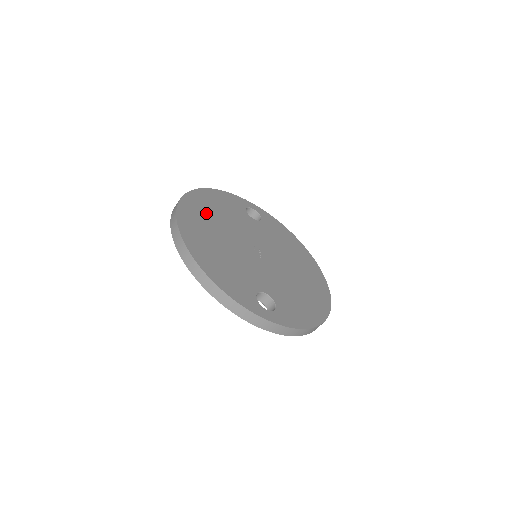
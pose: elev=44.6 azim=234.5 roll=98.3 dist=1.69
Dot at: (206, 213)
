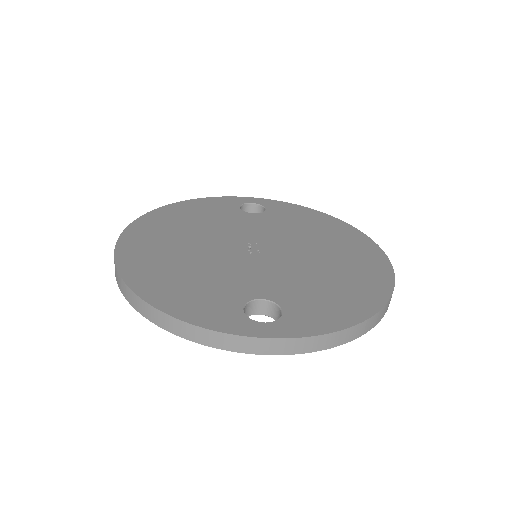
Dot at: (169, 229)
